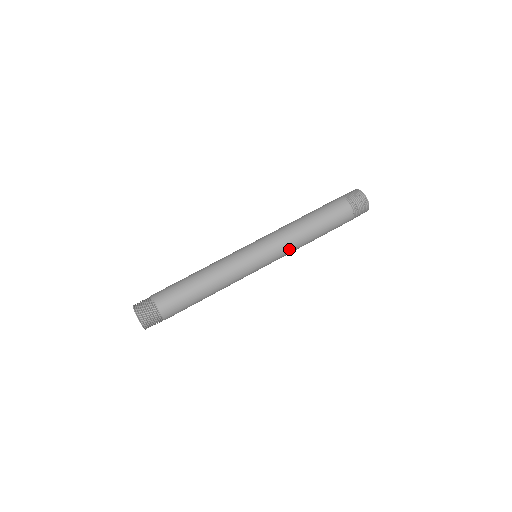
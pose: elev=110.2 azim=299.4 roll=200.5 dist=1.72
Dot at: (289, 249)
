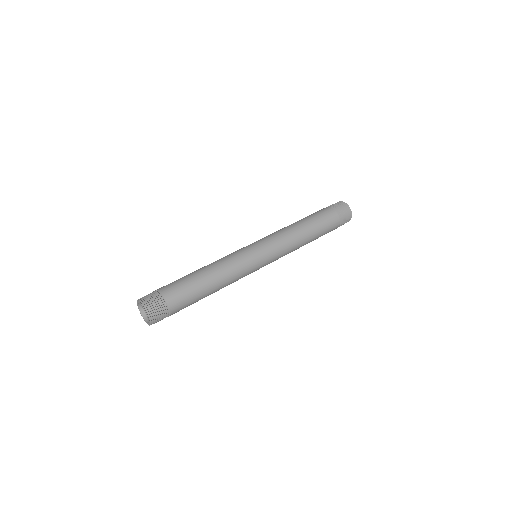
Dot at: (285, 241)
